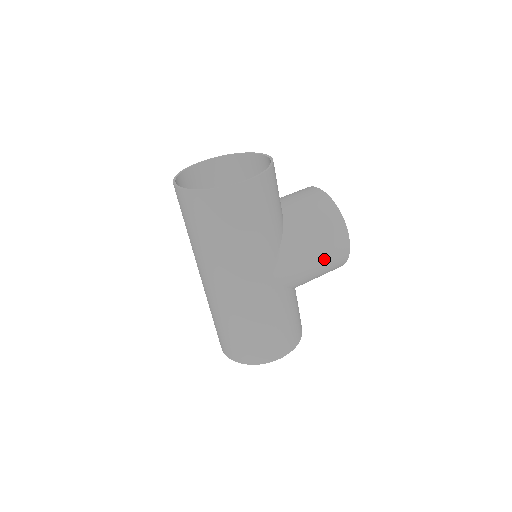
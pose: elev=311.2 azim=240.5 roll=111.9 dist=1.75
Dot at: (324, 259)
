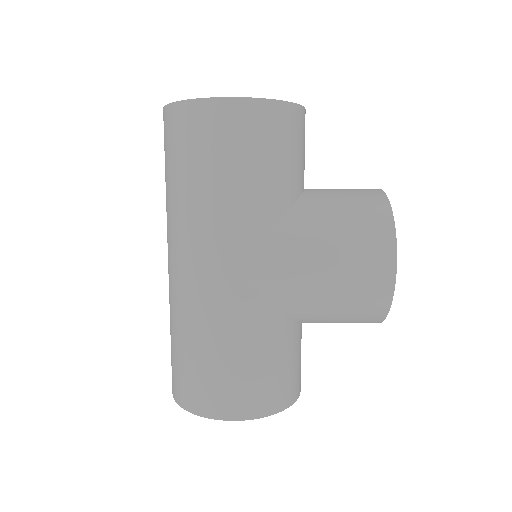
Dot at: (343, 279)
